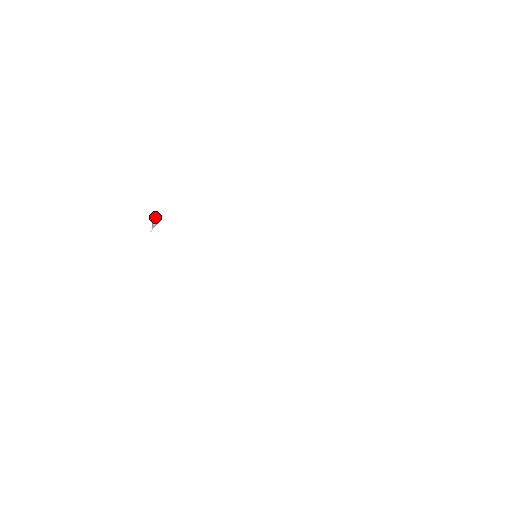
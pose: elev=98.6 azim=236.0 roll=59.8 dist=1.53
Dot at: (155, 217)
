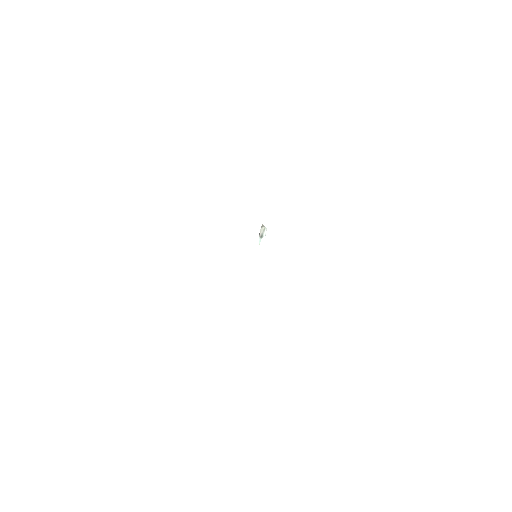
Dot at: (261, 226)
